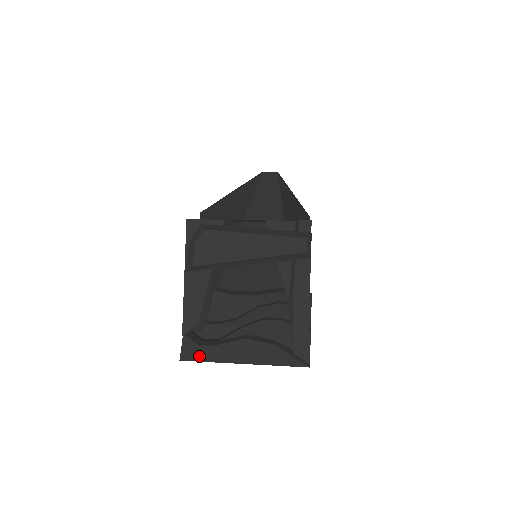
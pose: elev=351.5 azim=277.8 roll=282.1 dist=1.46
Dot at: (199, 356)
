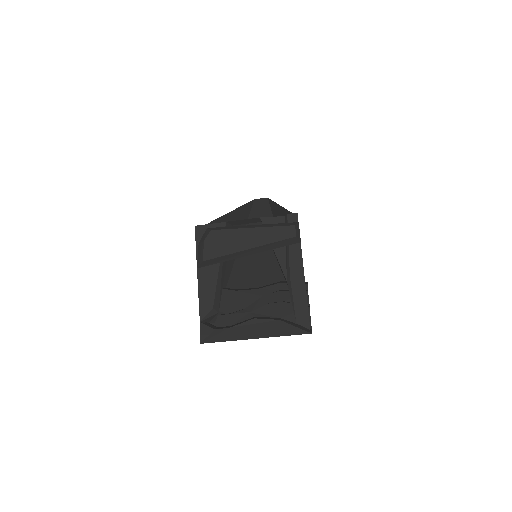
Dot at: (216, 338)
